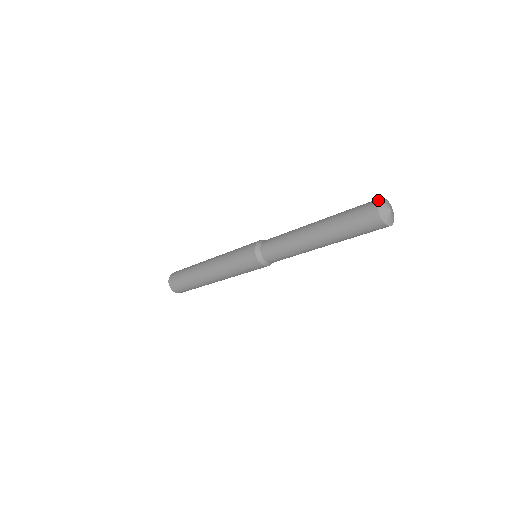
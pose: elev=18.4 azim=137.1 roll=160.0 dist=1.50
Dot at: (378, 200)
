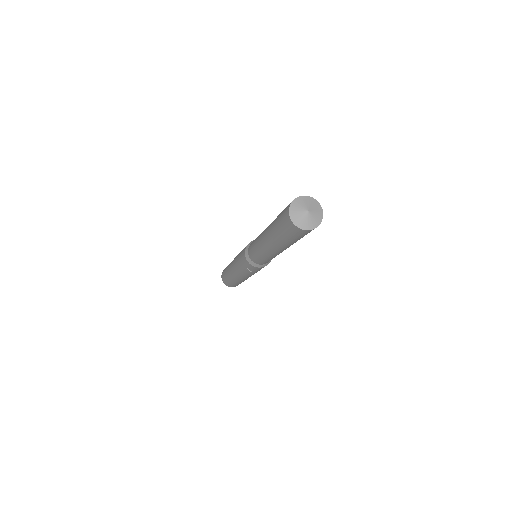
Dot at: (292, 201)
